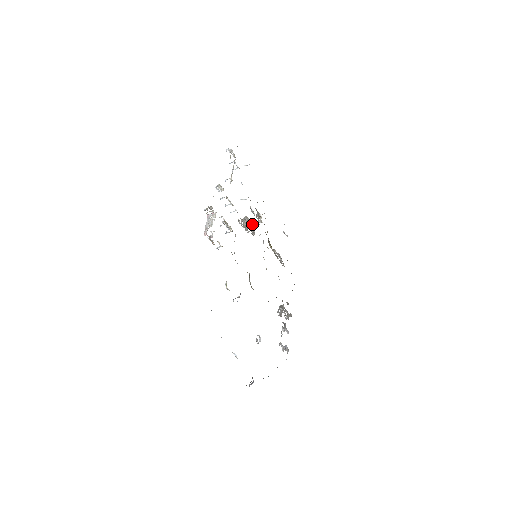
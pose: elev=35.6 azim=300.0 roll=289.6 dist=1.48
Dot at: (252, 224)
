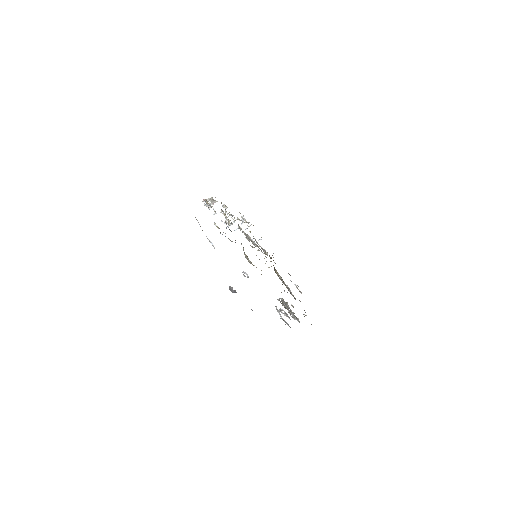
Dot at: occluded
